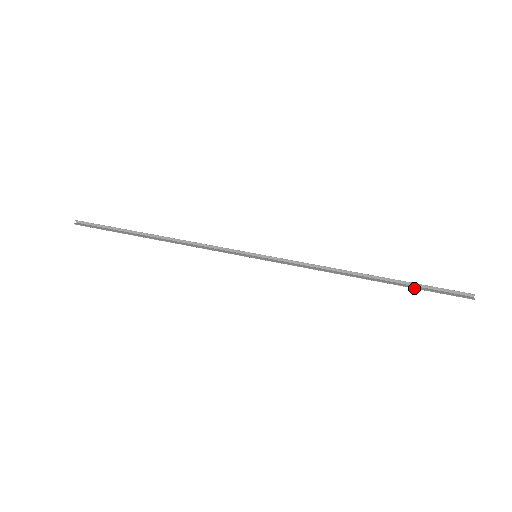
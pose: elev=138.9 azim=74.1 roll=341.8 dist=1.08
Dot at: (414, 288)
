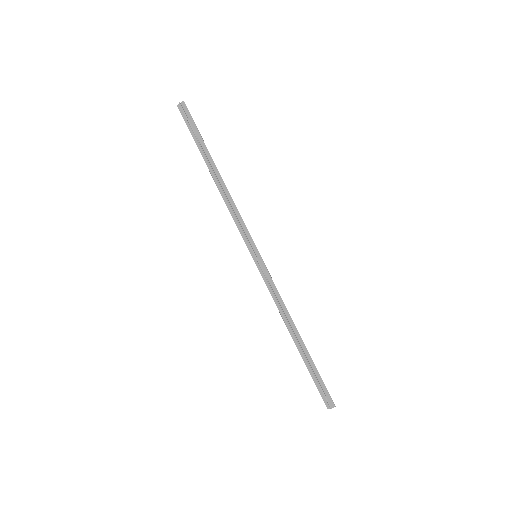
Dot at: occluded
